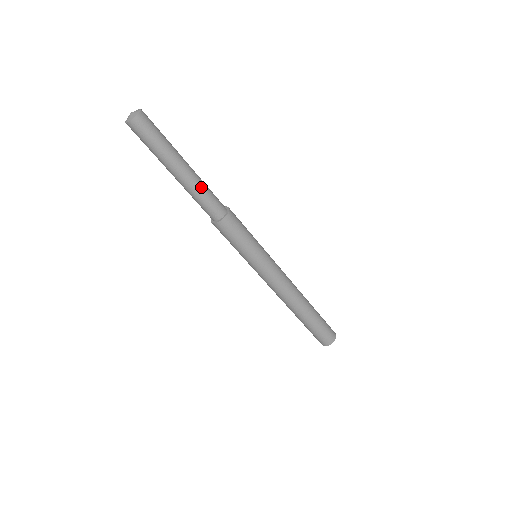
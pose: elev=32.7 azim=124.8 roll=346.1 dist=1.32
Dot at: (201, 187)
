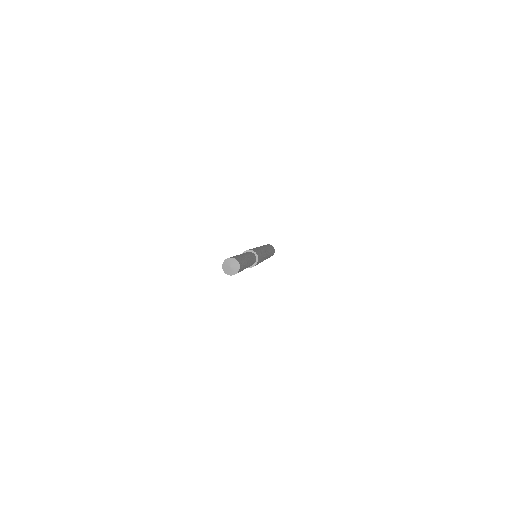
Dot at: (251, 264)
